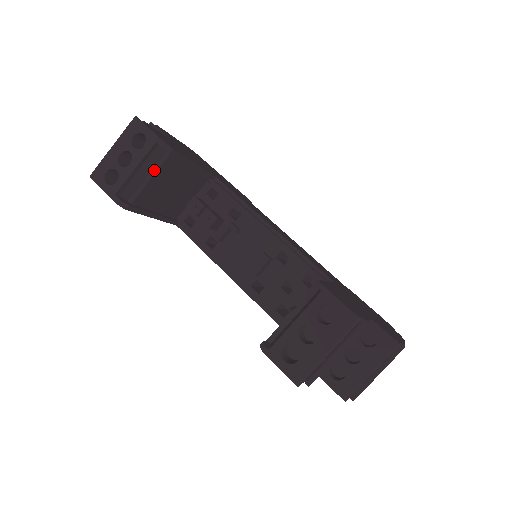
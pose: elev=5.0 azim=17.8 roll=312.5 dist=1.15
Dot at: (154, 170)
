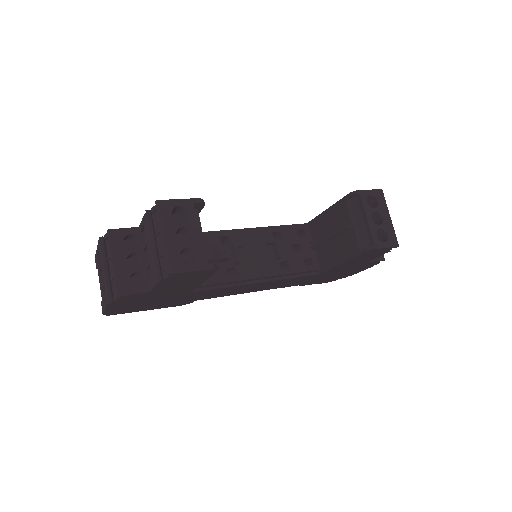
Dot at: (199, 230)
